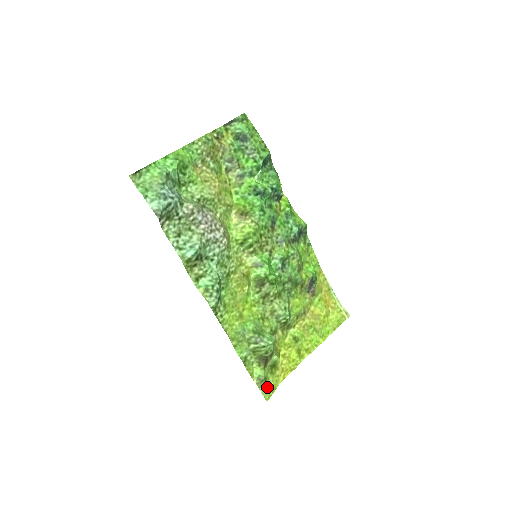
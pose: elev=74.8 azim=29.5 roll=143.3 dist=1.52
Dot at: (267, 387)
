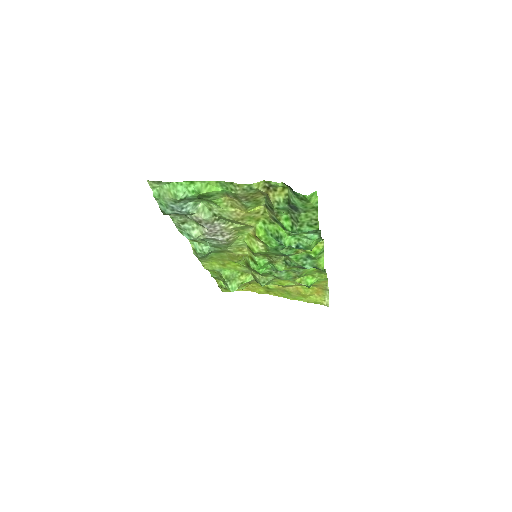
Dot at: (226, 289)
